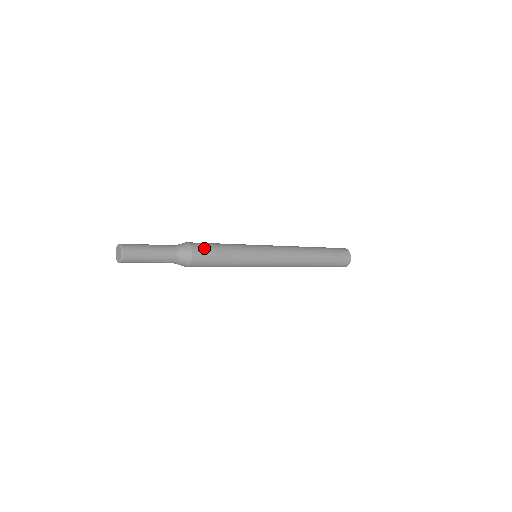
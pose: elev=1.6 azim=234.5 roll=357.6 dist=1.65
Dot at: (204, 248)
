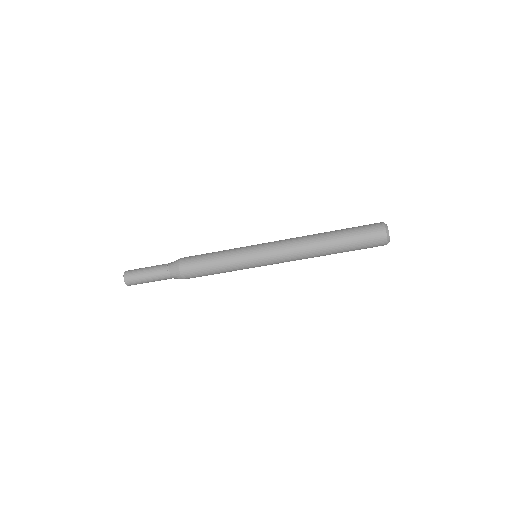
Dot at: (191, 261)
